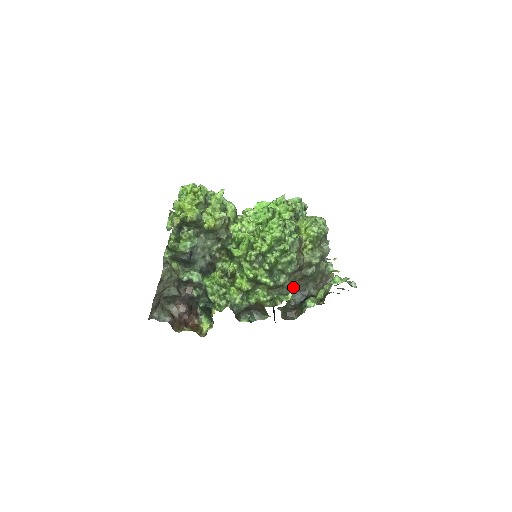
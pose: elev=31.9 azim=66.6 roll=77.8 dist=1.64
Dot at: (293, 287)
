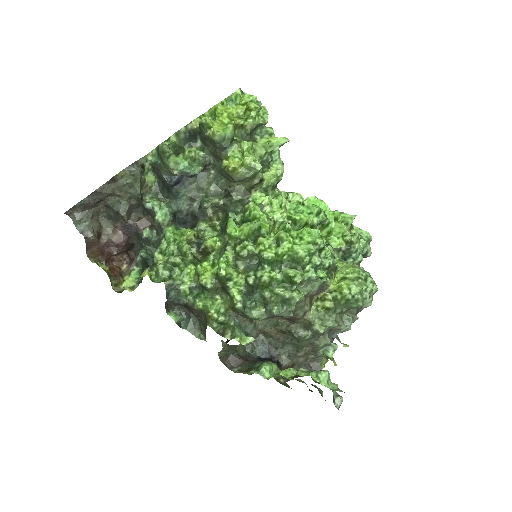
Dot at: (266, 332)
